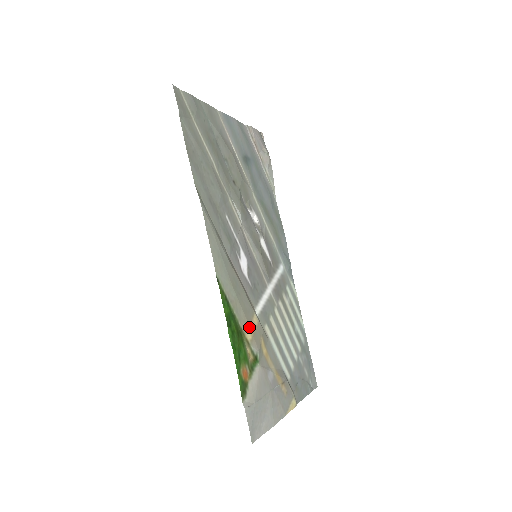
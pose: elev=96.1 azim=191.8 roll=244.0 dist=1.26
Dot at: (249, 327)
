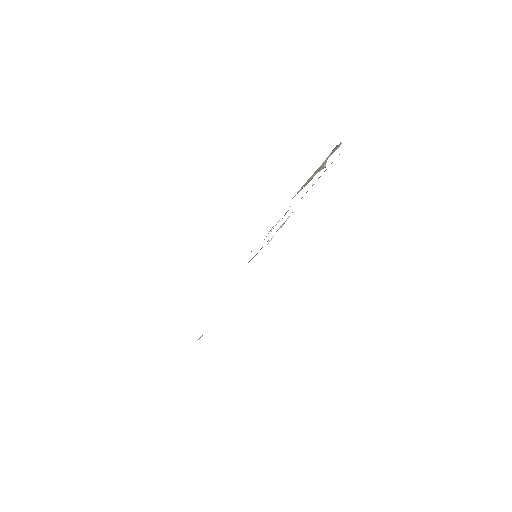
Dot at: occluded
